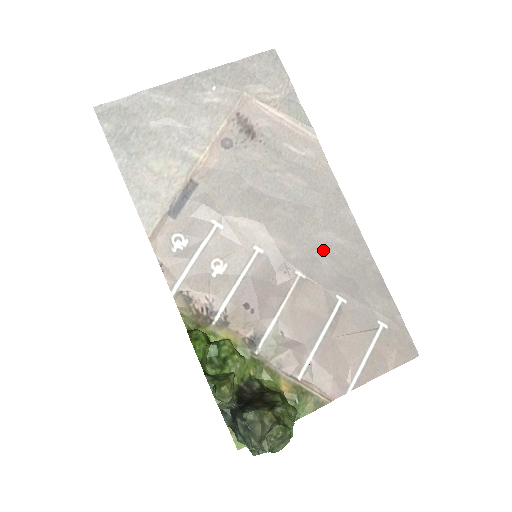
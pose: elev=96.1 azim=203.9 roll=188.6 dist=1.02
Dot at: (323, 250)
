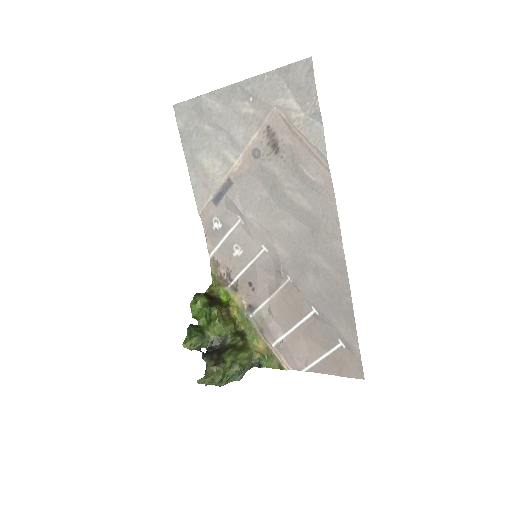
Dot at: (311, 268)
